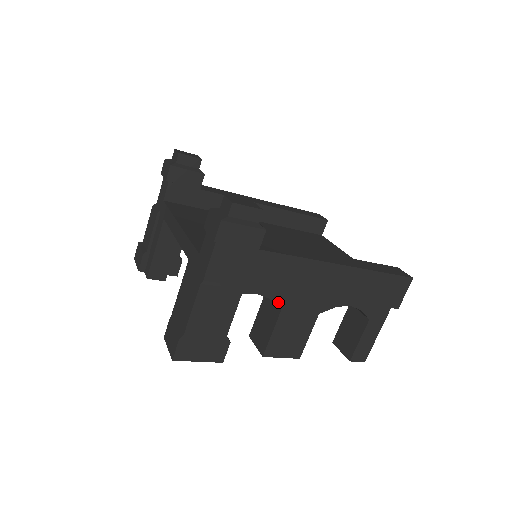
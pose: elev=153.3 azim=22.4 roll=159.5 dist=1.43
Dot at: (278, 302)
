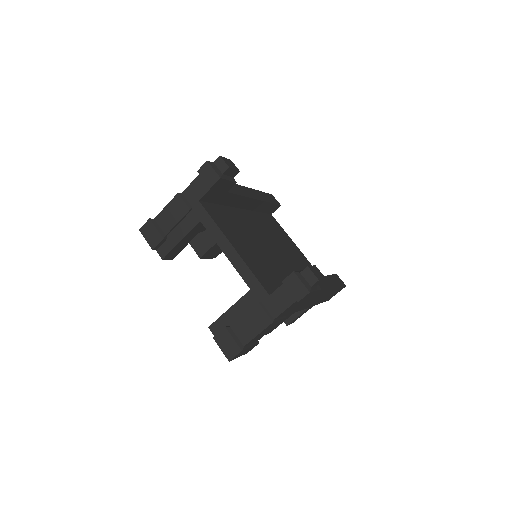
Dot at: occluded
